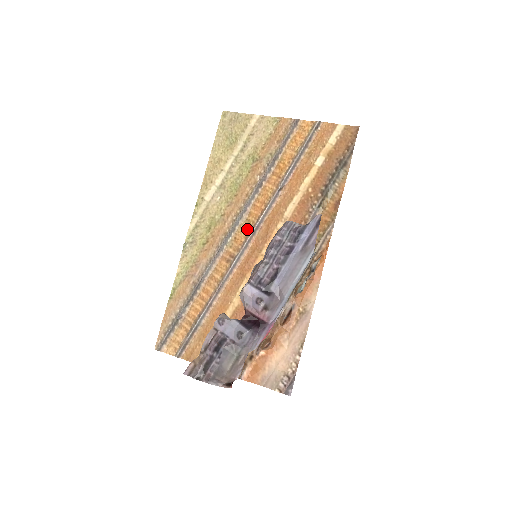
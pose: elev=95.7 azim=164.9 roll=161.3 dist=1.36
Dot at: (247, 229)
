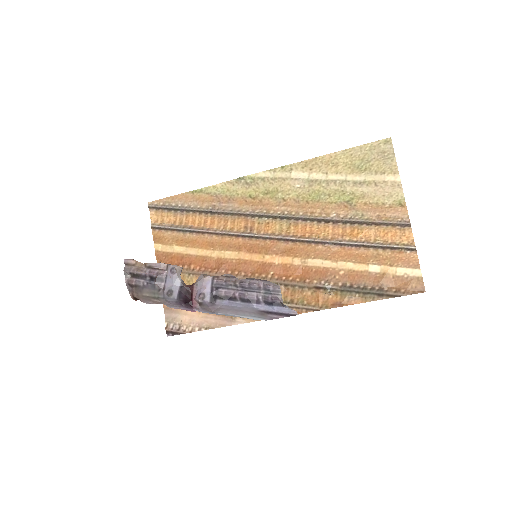
Dot at: (281, 230)
